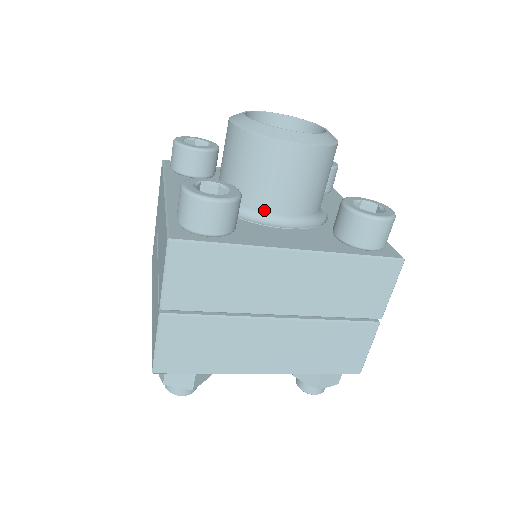
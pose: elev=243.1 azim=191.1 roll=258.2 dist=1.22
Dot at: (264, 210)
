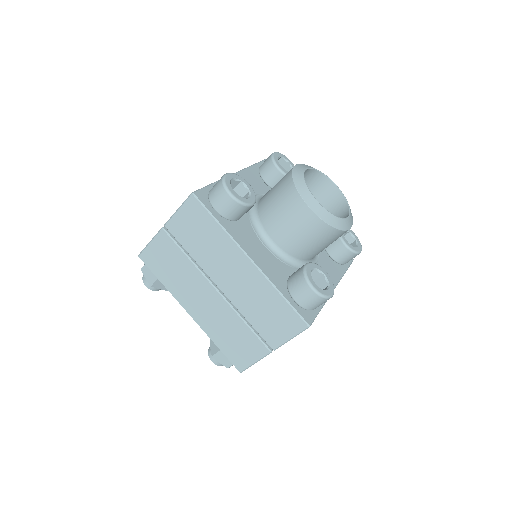
Dot at: (310, 259)
